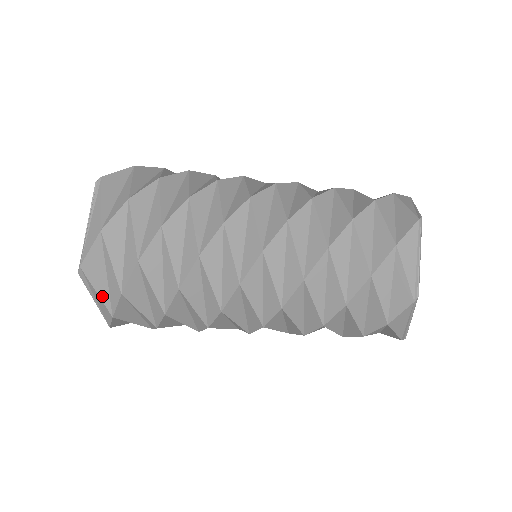
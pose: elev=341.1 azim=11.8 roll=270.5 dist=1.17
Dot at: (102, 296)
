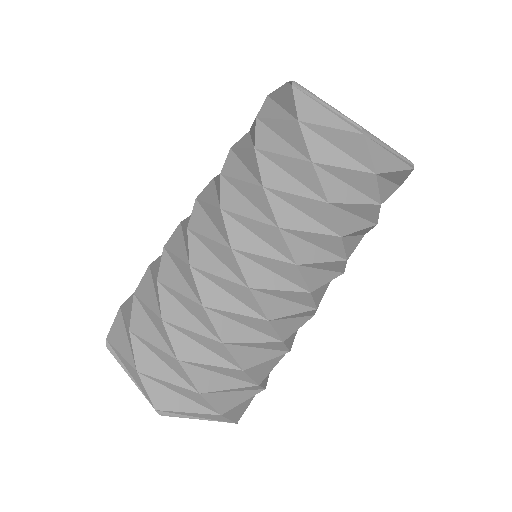
Dot at: (125, 356)
